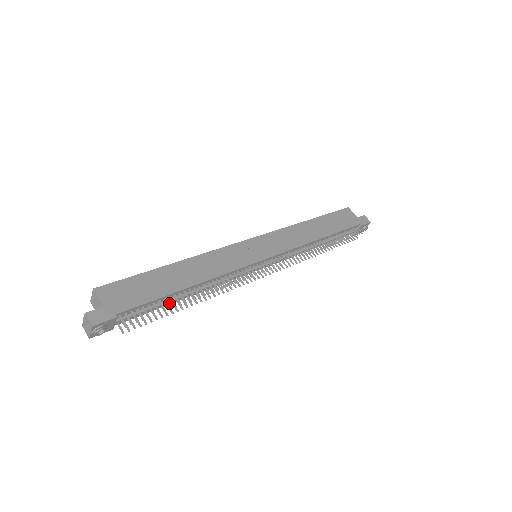
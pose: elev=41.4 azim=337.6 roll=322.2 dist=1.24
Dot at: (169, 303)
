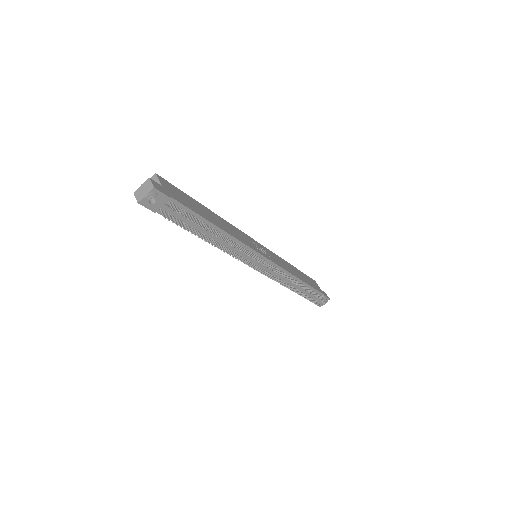
Dot at: (199, 229)
